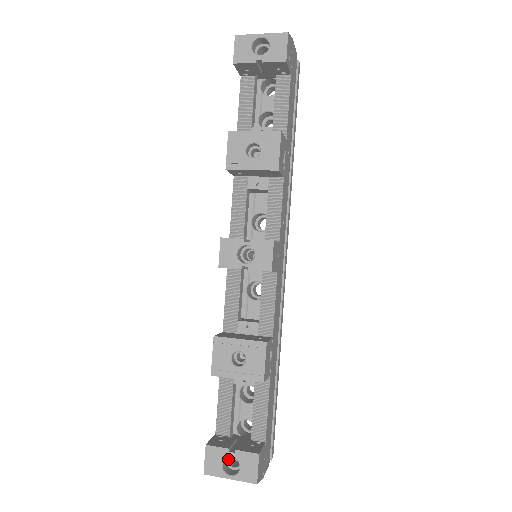
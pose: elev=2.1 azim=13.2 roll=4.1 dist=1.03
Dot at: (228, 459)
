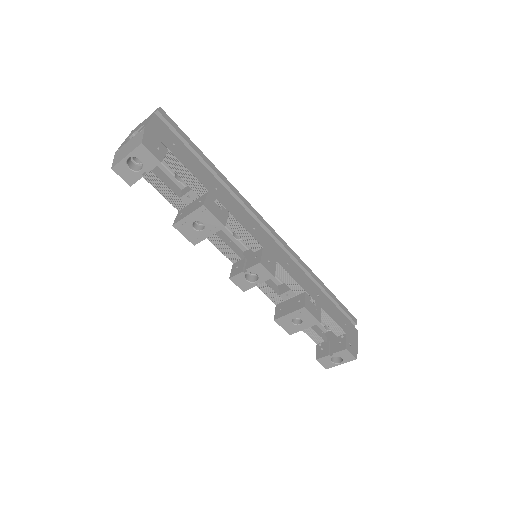
Dot at: occluded
